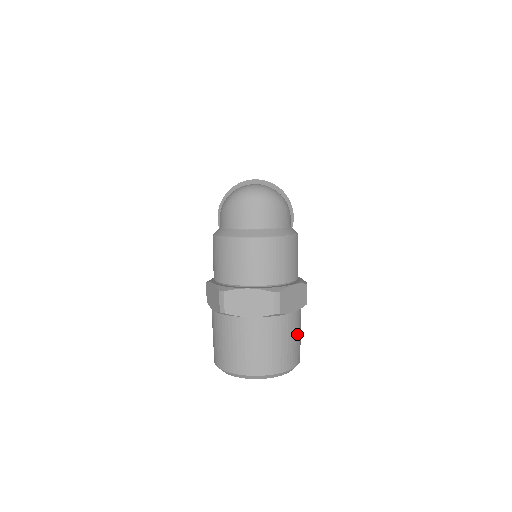
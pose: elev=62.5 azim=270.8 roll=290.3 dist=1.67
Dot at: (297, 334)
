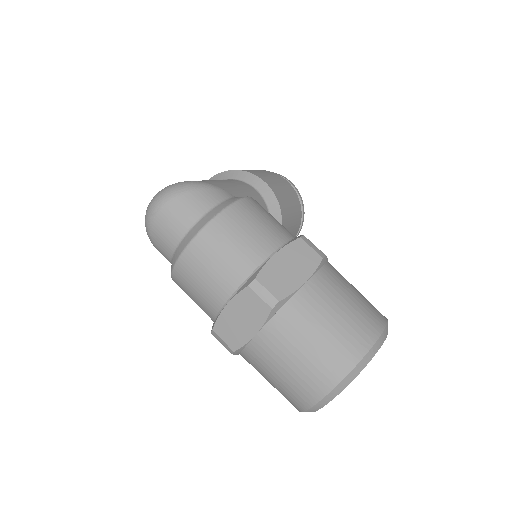
Dot at: (340, 302)
